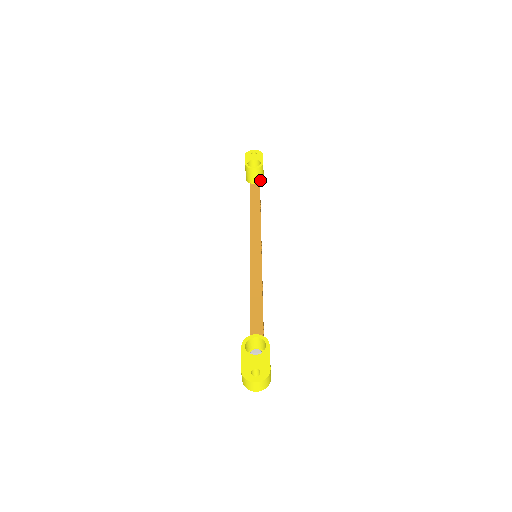
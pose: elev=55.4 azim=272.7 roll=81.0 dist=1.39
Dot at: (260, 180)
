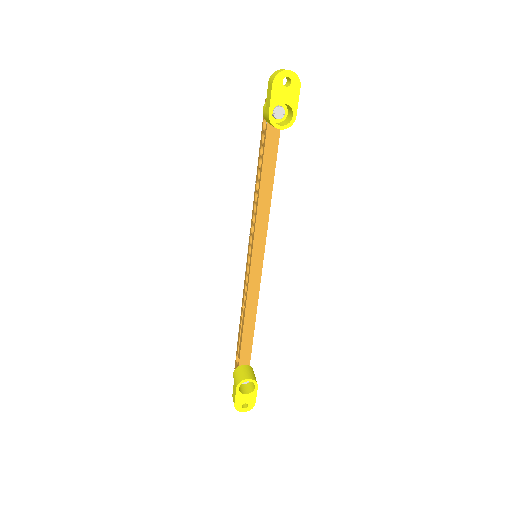
Dot at: occluded
